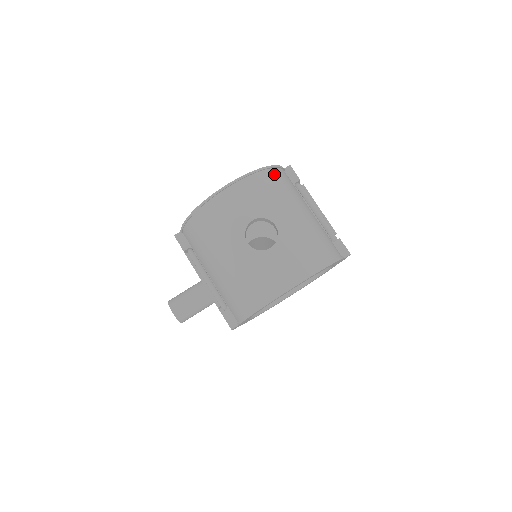
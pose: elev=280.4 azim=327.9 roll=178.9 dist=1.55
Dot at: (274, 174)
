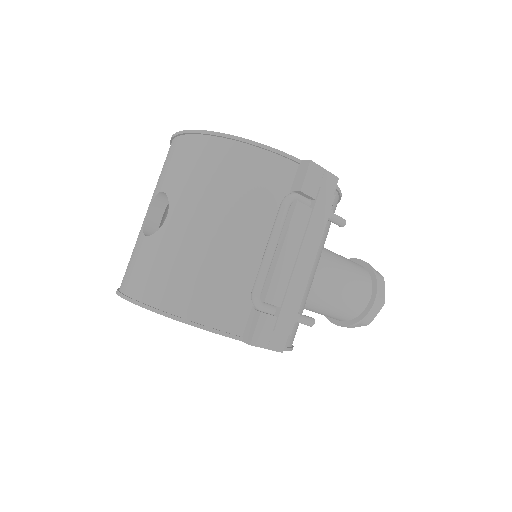
Dot at: (238, 153)
